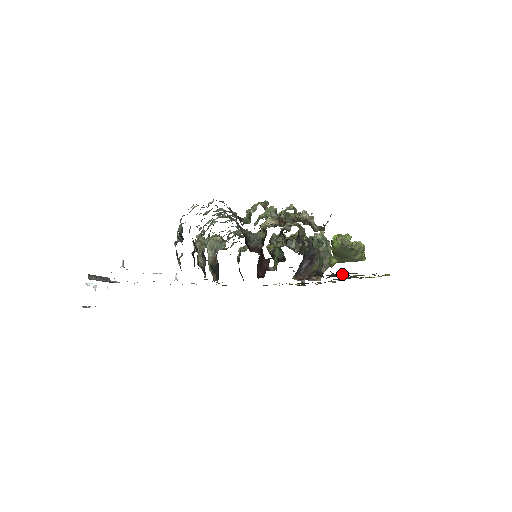
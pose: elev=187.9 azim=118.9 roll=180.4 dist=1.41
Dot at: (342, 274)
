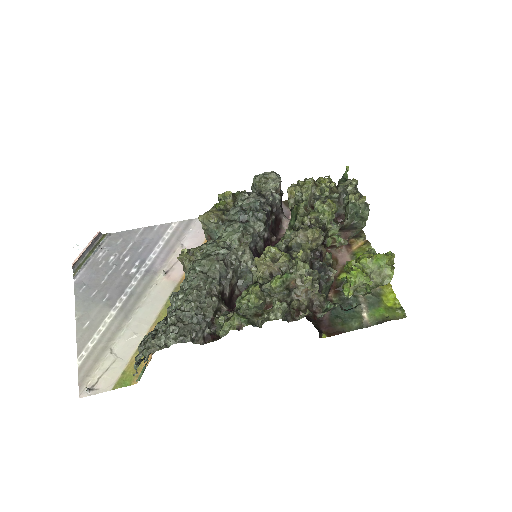
Dot at: (344, 313)
